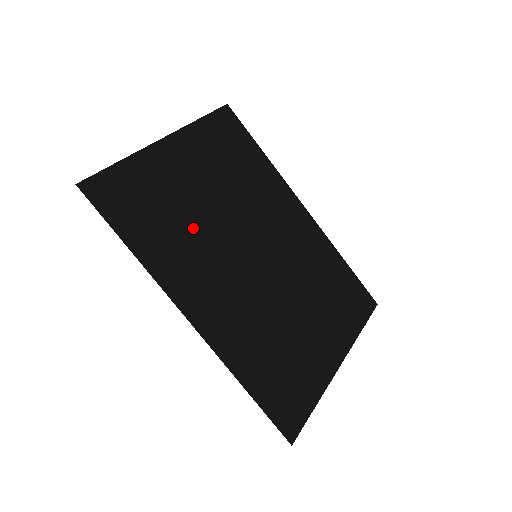
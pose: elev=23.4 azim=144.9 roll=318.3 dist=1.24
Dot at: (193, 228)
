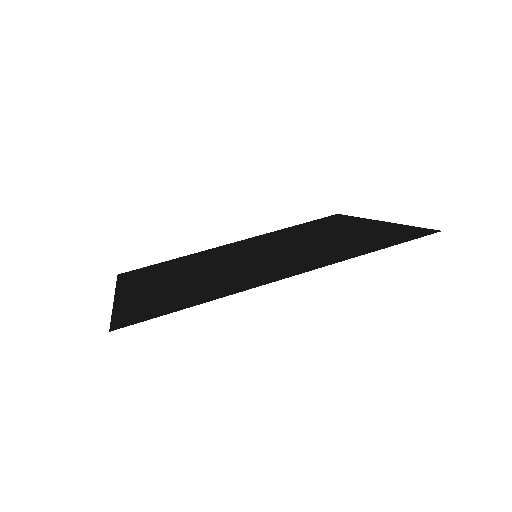
Dot at: (206, 281)
